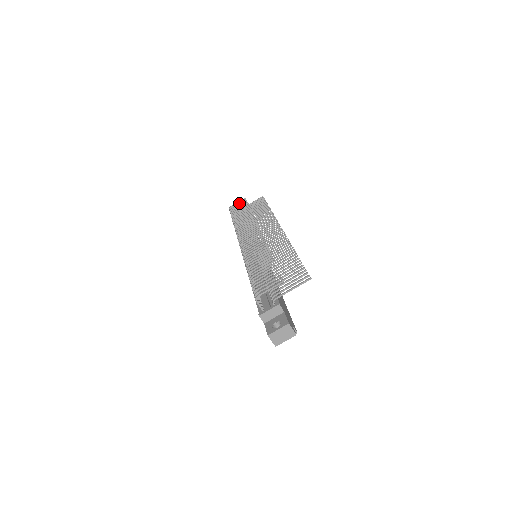
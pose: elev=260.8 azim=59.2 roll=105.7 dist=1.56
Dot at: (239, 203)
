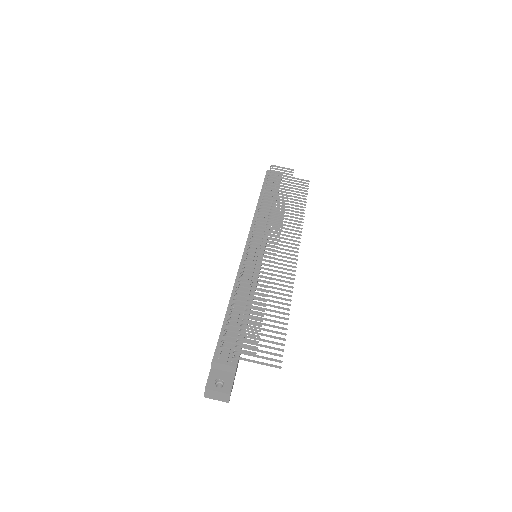
Dot at: (284, 170)
